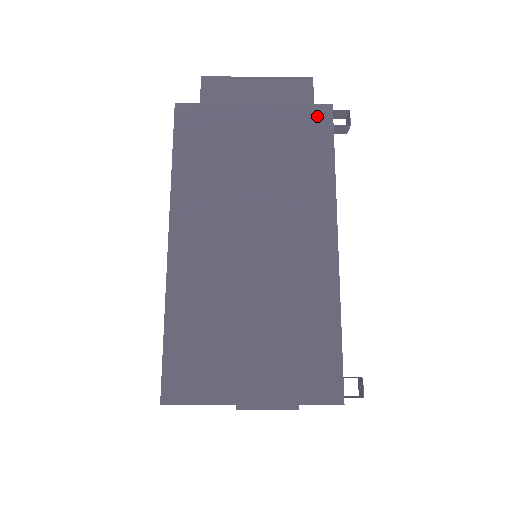
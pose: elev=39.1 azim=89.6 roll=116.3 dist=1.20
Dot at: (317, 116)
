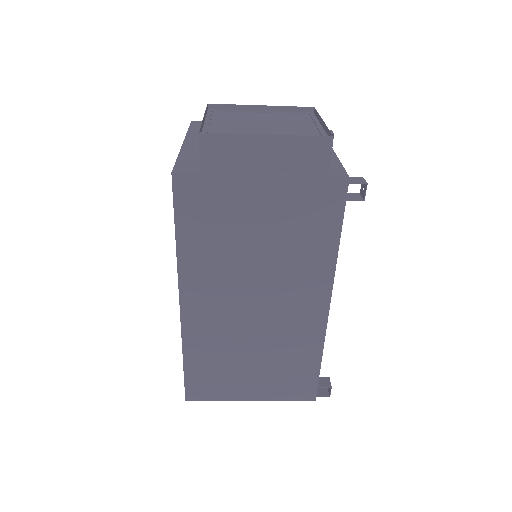
Dot at: (330, 191)
